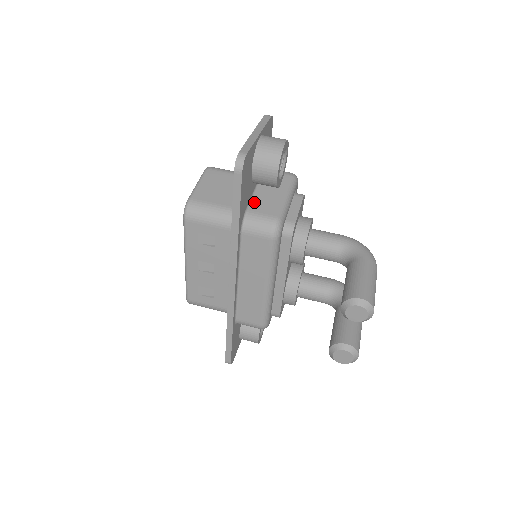
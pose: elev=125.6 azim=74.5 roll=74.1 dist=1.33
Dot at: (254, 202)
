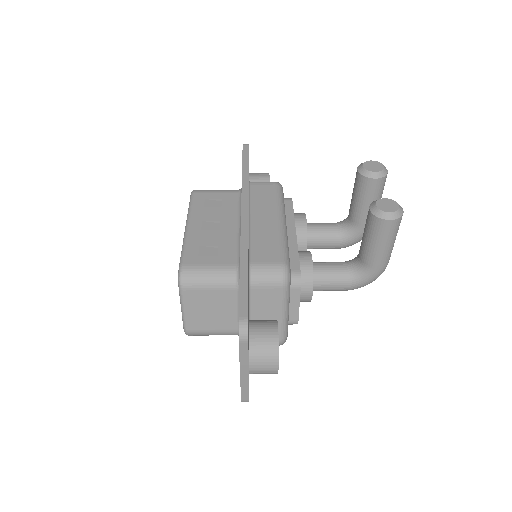
Dot at: occluded
